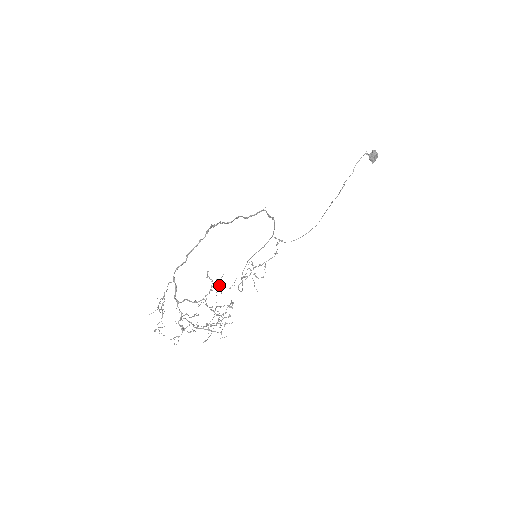
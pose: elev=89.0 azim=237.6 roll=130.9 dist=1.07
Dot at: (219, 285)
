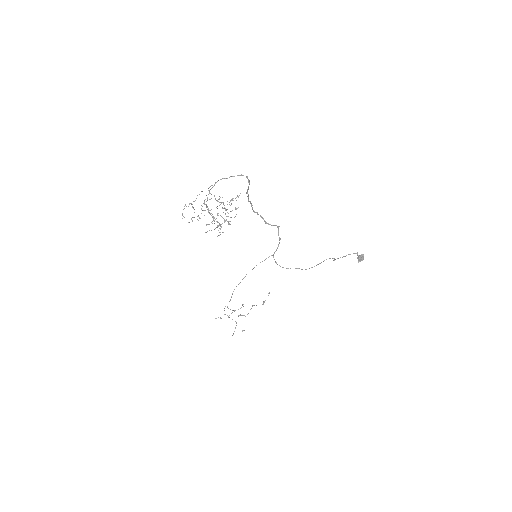
Dot at: (237, 196)
